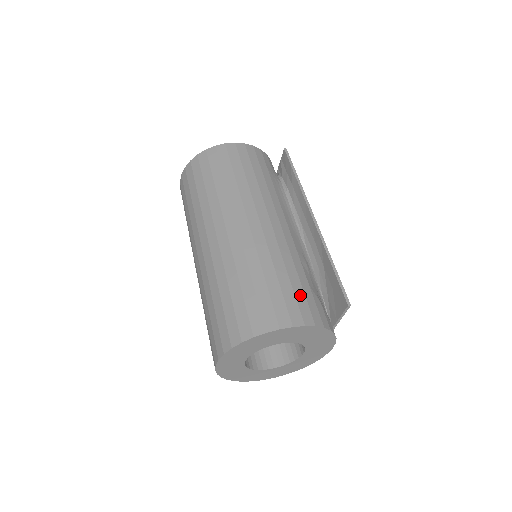
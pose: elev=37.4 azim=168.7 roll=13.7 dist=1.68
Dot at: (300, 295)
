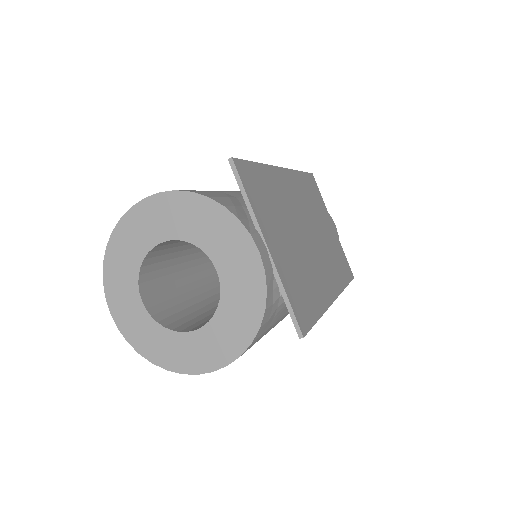
Dot at: occluded
